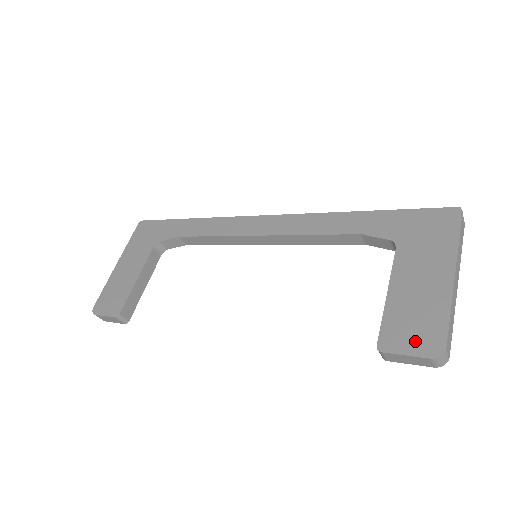
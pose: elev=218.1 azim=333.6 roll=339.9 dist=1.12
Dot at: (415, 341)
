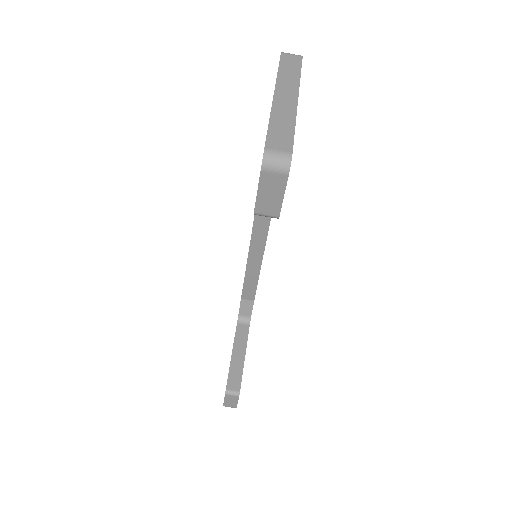
Dot at: occluded
